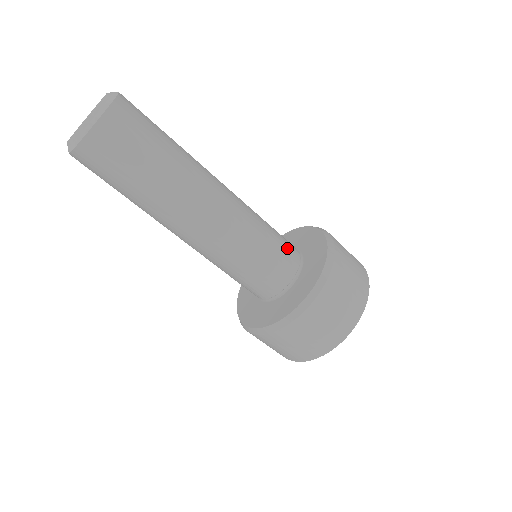
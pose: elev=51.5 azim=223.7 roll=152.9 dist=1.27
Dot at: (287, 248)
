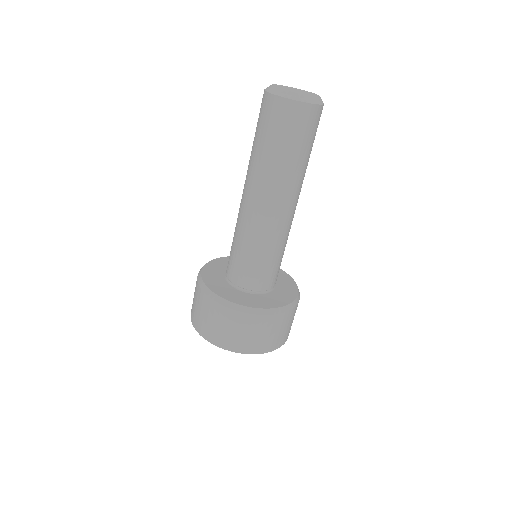
Dot at: (273, 276)
